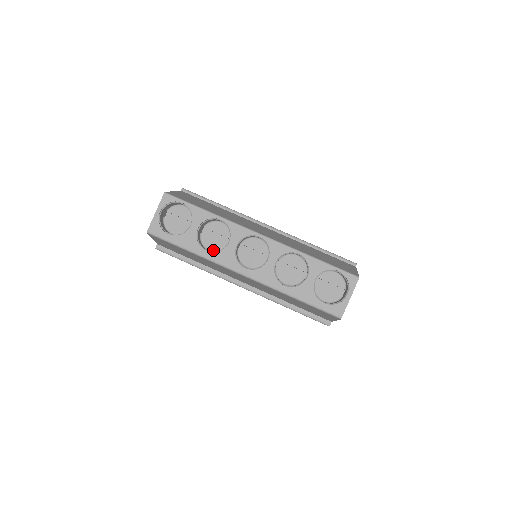
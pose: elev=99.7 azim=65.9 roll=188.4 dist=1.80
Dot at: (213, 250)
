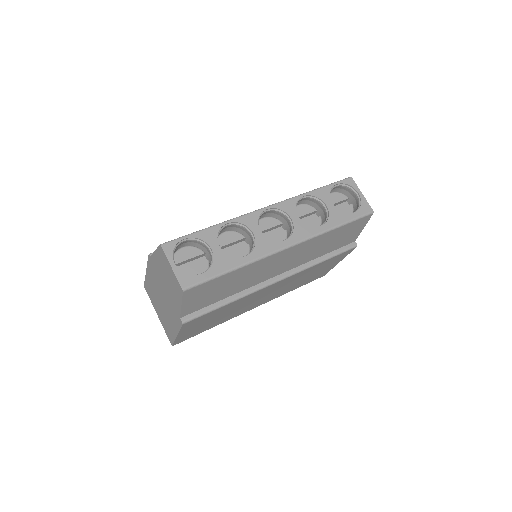
Dot at: occluded
